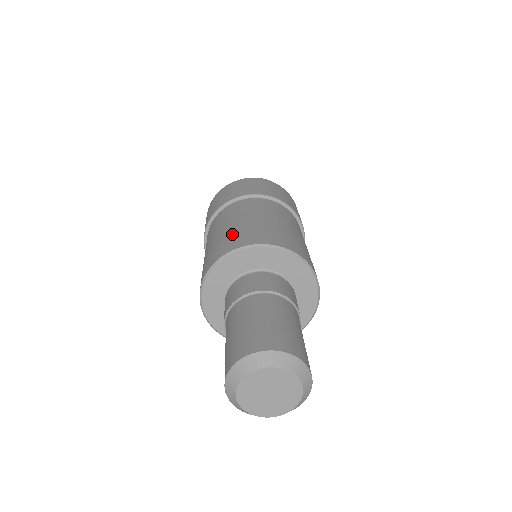
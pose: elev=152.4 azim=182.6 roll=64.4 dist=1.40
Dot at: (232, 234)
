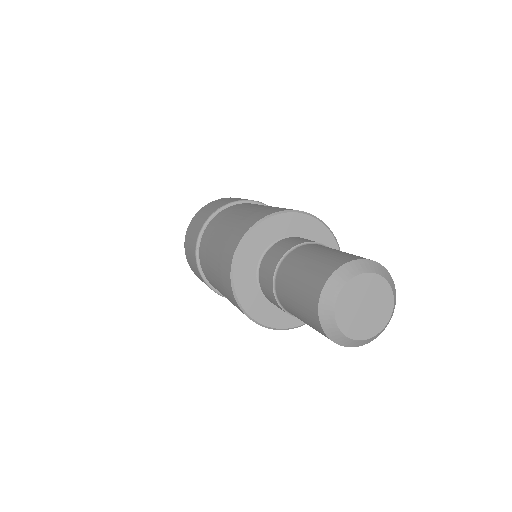
Dot at: (223, 248)
